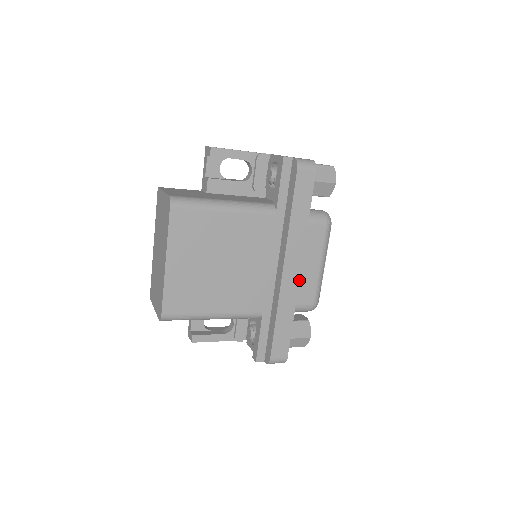
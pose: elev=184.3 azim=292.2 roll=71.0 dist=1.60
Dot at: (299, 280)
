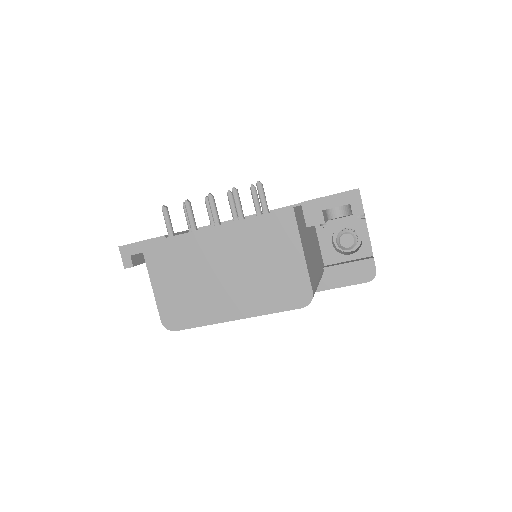
Dot at: occluded
